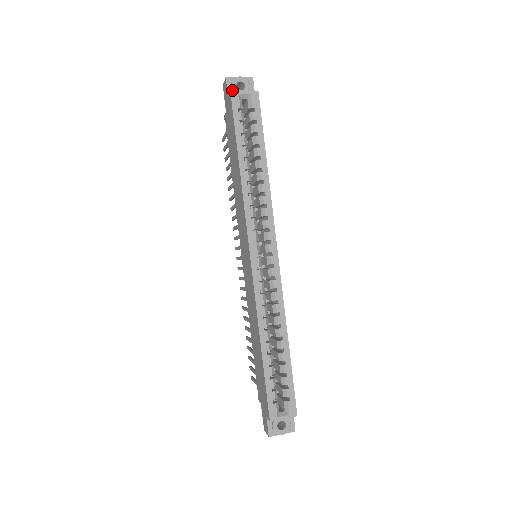
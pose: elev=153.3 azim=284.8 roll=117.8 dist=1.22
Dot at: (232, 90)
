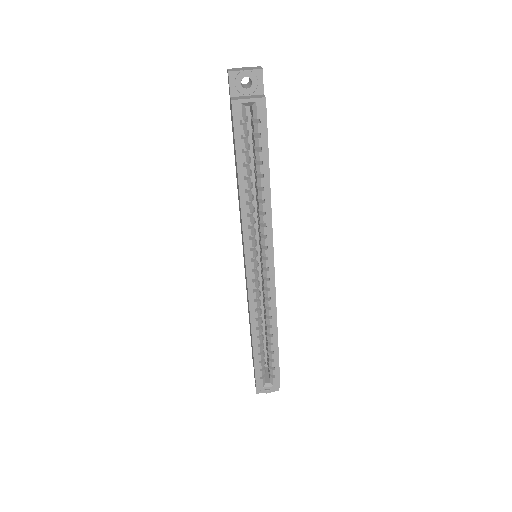
Dot at: (236, 88)
